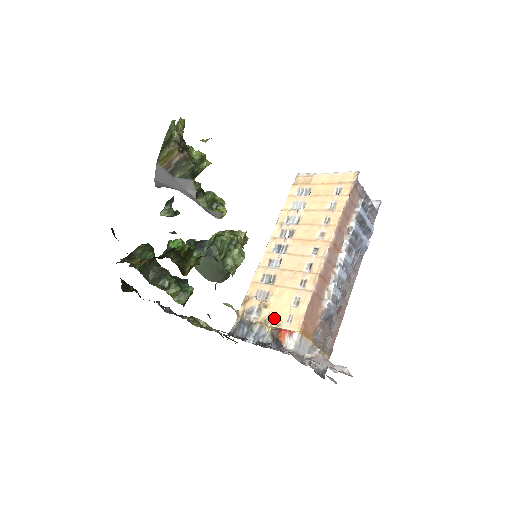
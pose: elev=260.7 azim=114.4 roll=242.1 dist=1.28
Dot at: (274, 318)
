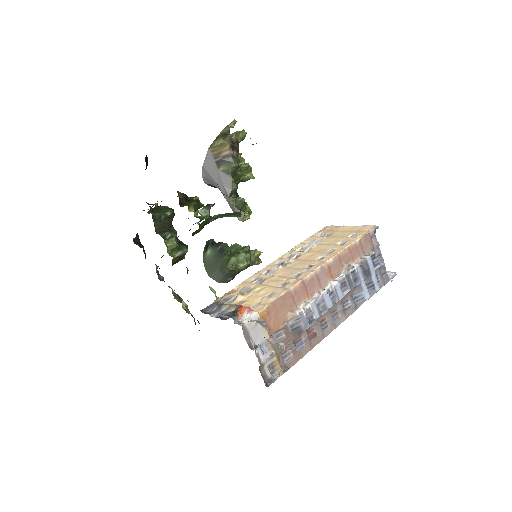
Dot at: (244, 303)
